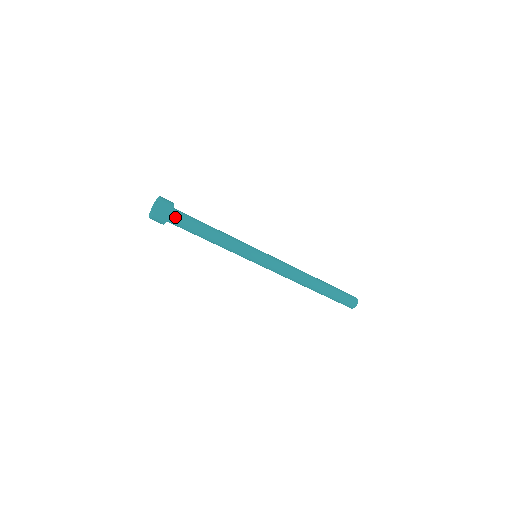
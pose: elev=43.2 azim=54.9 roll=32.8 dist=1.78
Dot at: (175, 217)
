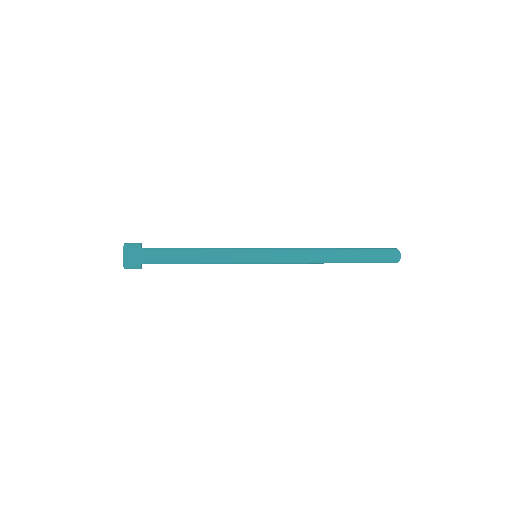
Dot at: occluded
